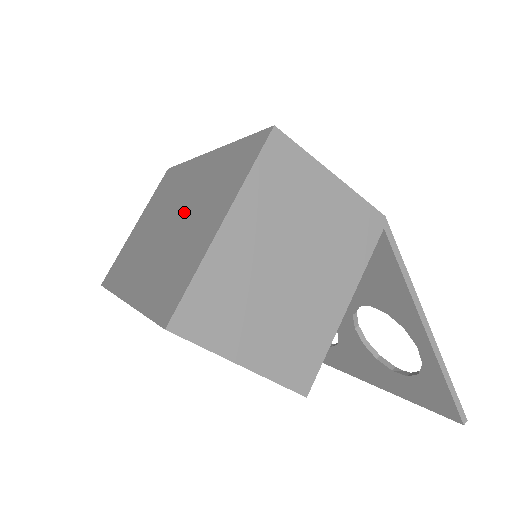
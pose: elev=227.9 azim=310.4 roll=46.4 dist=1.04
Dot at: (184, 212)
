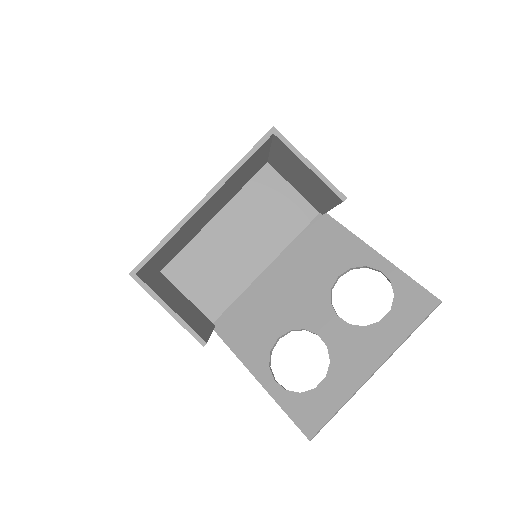
Dot at: occluded
